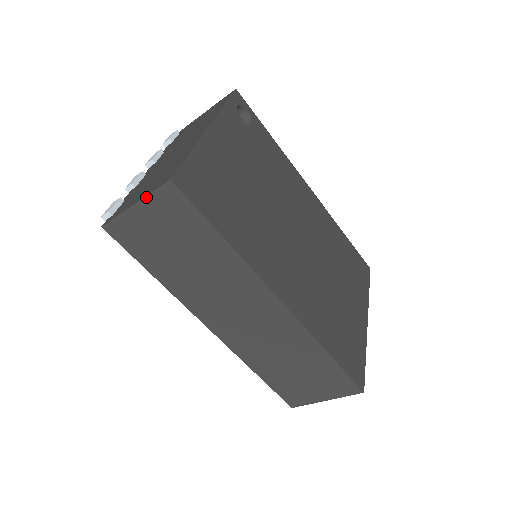
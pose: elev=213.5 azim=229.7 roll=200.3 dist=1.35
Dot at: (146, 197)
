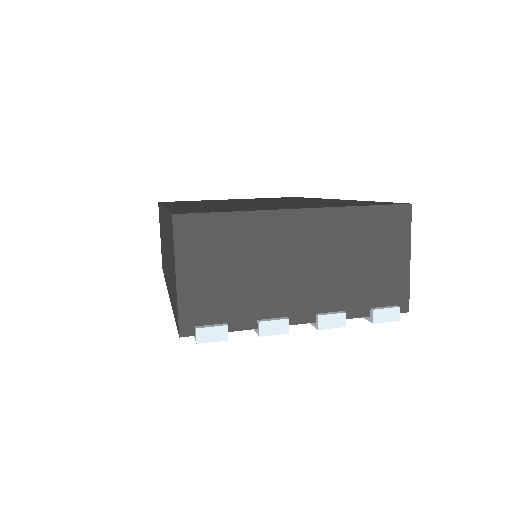
Dot at: occluded
